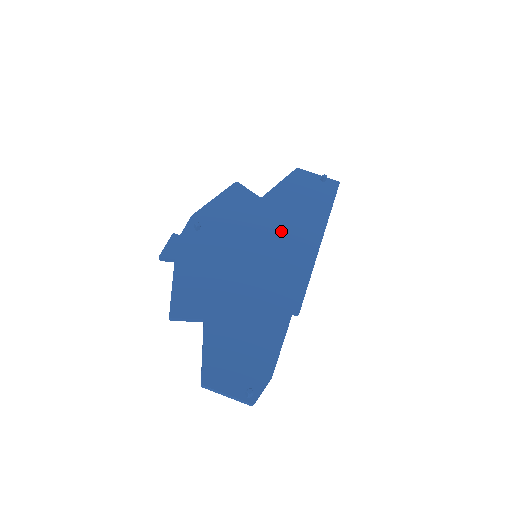
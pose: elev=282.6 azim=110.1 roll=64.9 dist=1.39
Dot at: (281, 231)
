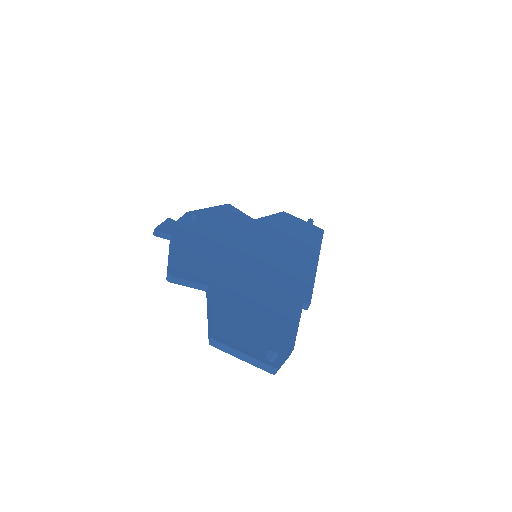
Dot at: (278, 245)
